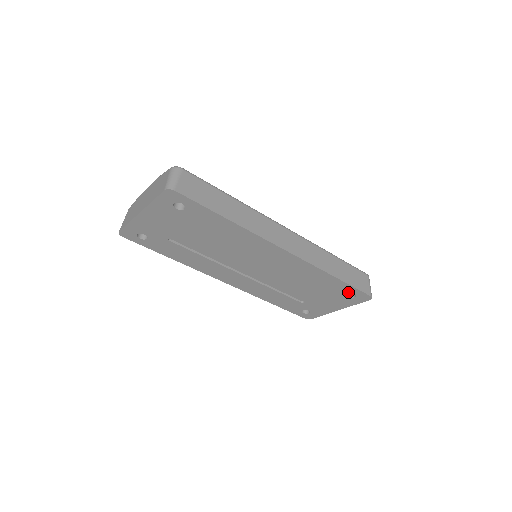
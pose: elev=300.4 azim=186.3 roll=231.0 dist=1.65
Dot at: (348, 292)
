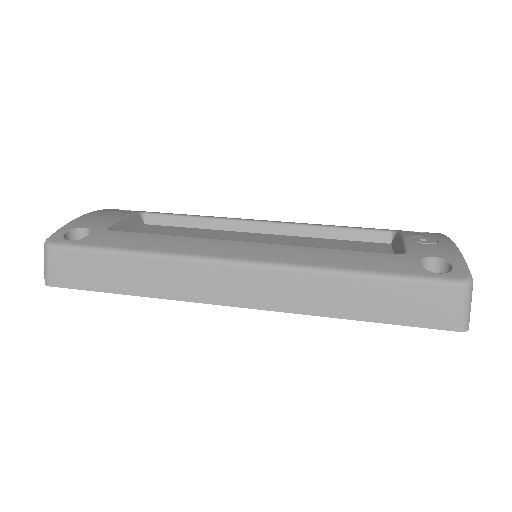
Dot at: occluded
